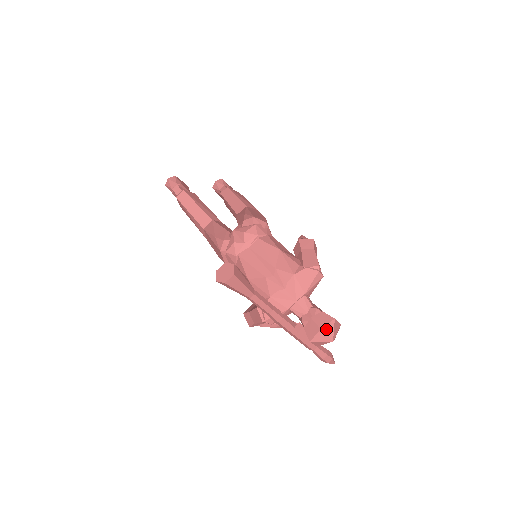
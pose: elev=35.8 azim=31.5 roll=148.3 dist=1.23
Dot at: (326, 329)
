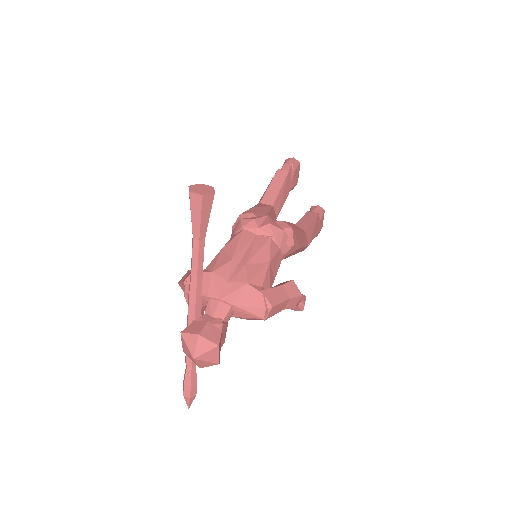
Dot at: (202, 341)
